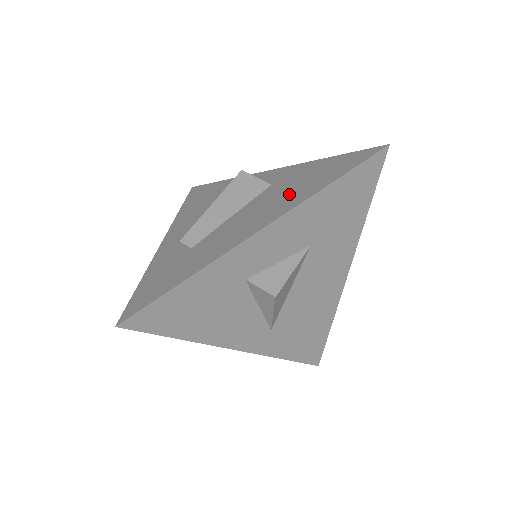
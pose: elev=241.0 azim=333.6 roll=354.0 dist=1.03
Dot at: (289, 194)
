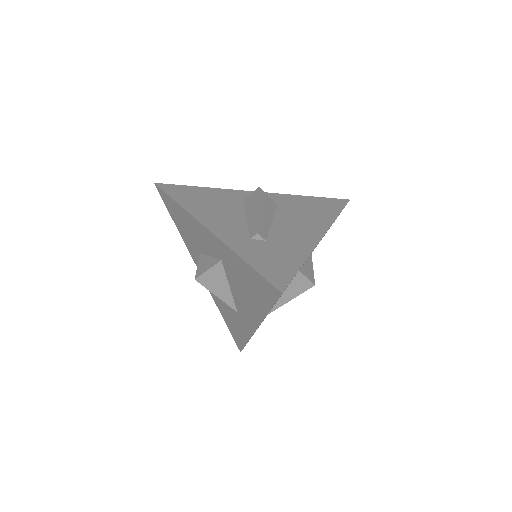
Dot at: (311, 215)
